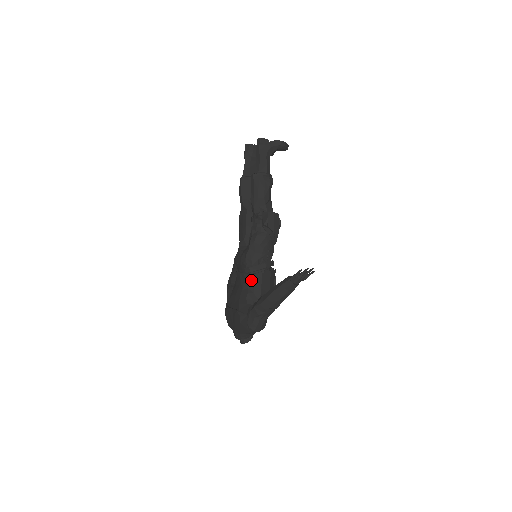
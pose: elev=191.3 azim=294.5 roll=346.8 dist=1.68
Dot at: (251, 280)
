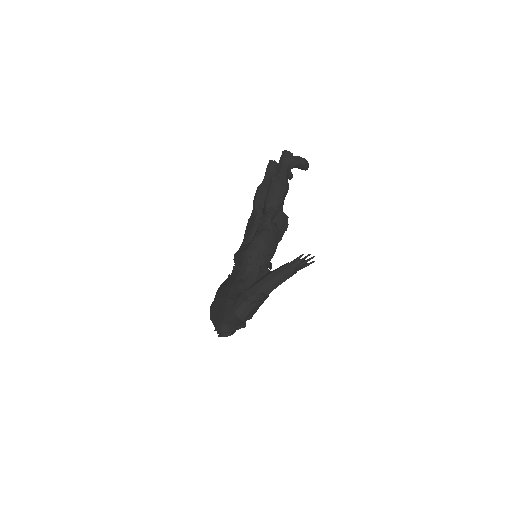
Dot at: (247, 272)
